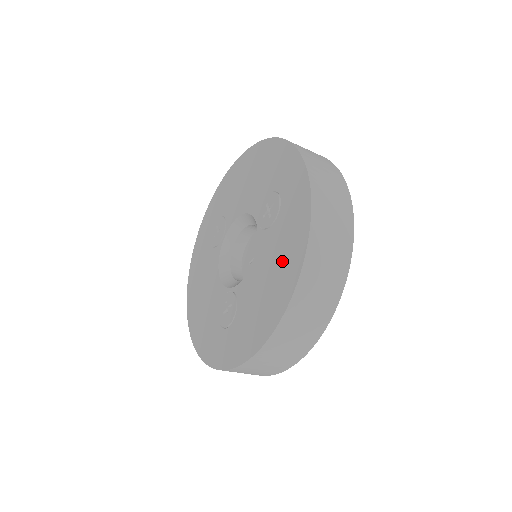
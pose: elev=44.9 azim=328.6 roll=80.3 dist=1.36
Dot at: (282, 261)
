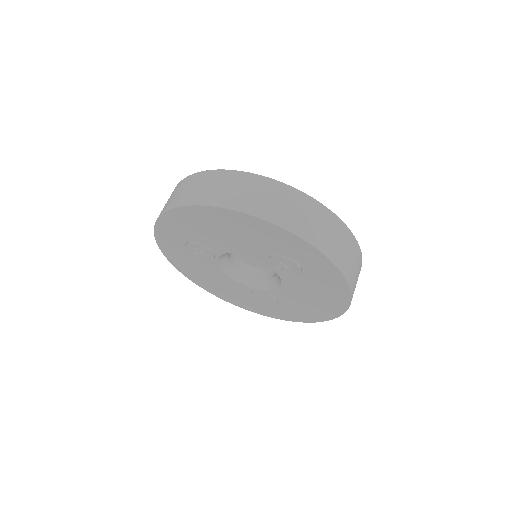
Dot at: (324, 296)
